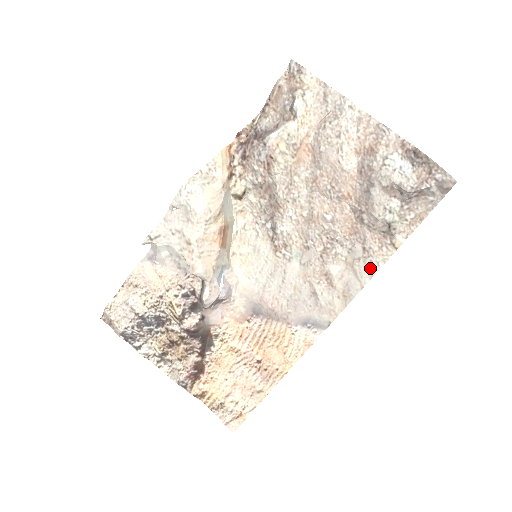
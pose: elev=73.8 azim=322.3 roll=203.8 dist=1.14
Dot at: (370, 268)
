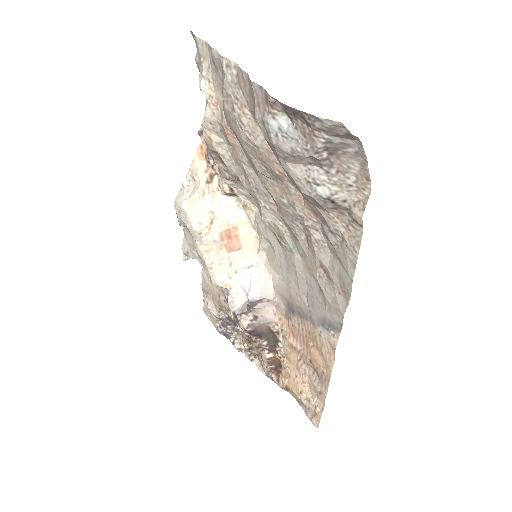
Dot at: (349, 255)
